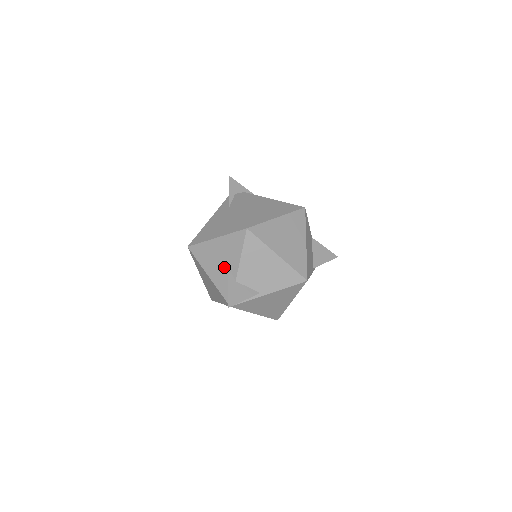
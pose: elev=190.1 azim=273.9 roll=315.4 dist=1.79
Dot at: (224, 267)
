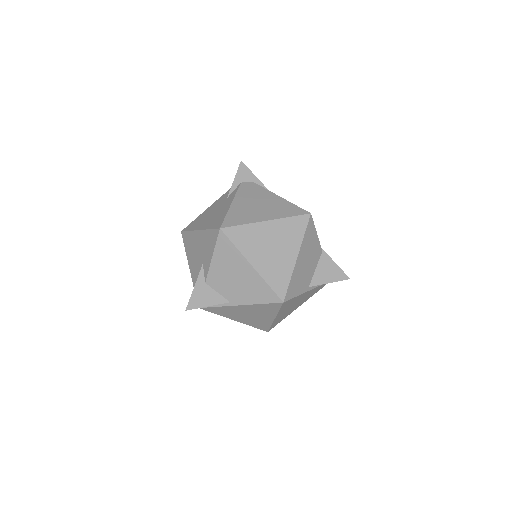
Dot at: (200, 264)
